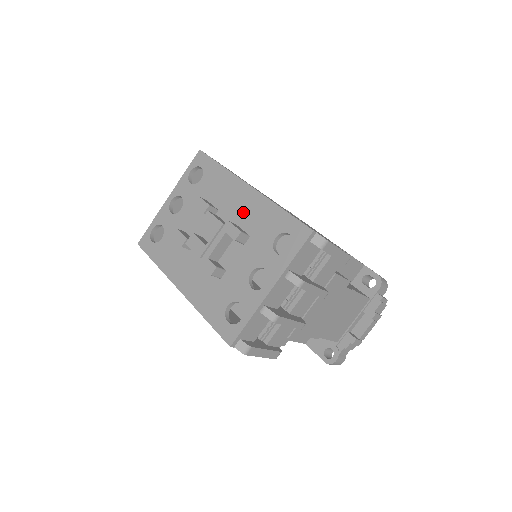
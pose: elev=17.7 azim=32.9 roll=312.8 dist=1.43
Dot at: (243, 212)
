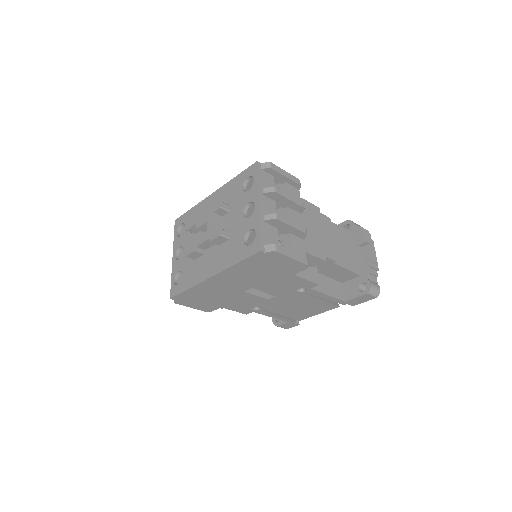
Dot at: occluded
